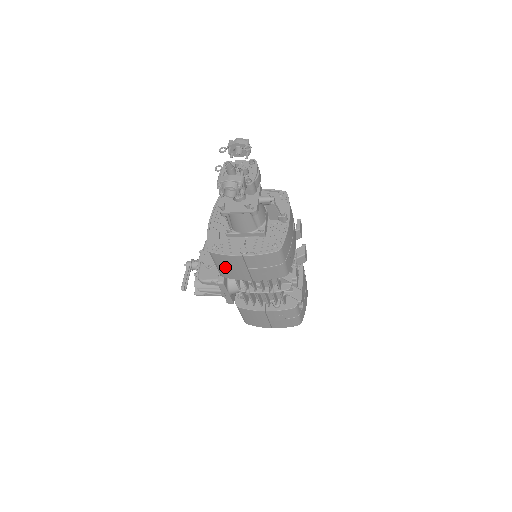
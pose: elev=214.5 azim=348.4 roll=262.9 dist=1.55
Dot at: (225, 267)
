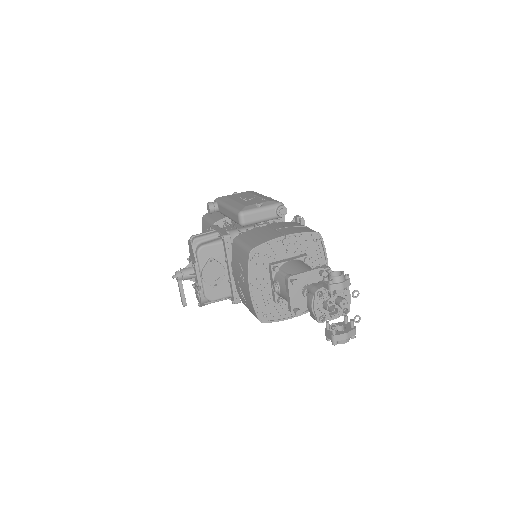
Dot at: occluded
